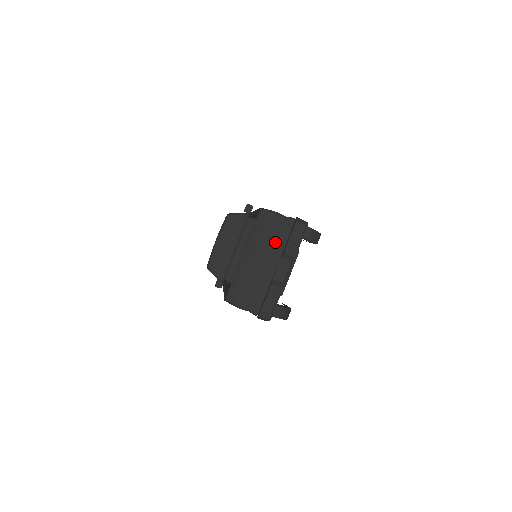
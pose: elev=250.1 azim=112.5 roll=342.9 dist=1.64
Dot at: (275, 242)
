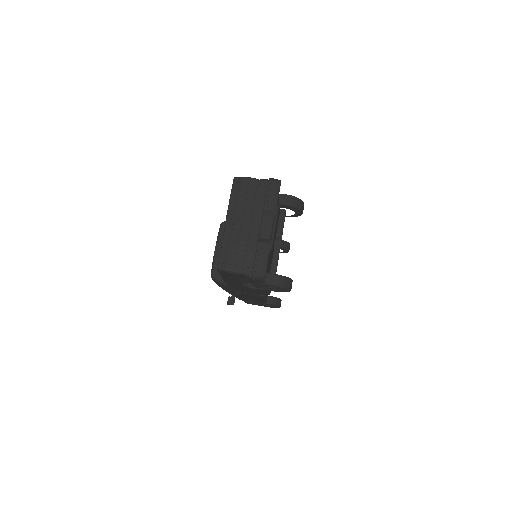
Dot at: (254, 203)
